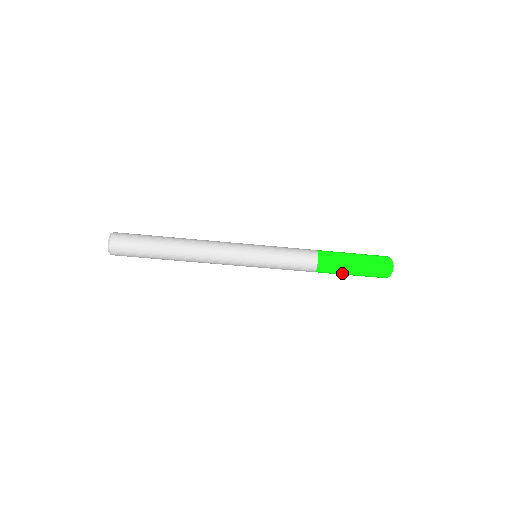
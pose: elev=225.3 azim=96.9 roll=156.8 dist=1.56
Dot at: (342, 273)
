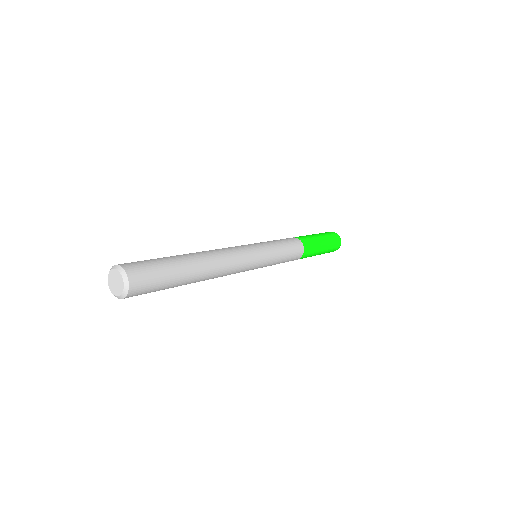
Dot at: occluded
